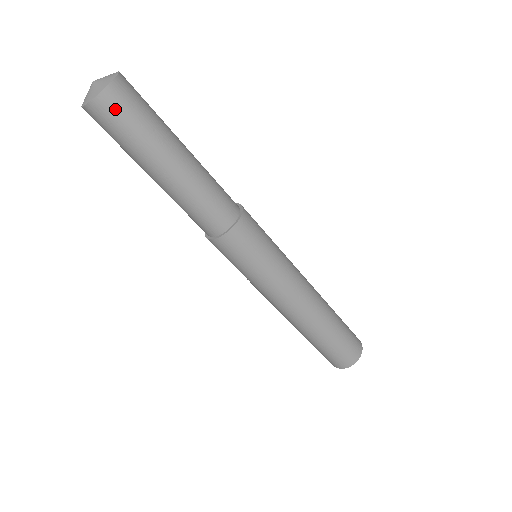
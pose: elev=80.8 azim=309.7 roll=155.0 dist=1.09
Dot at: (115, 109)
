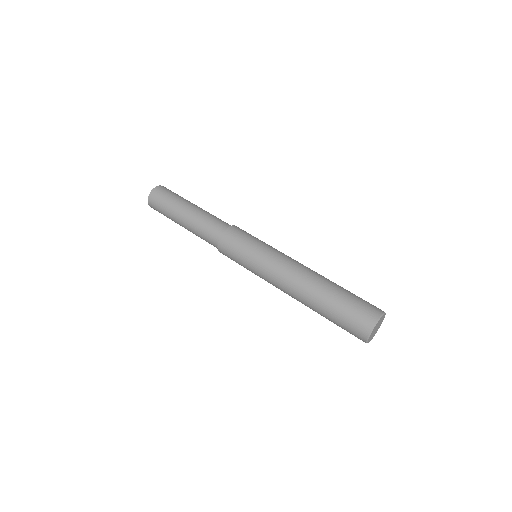
Dot at: (155, 201)
